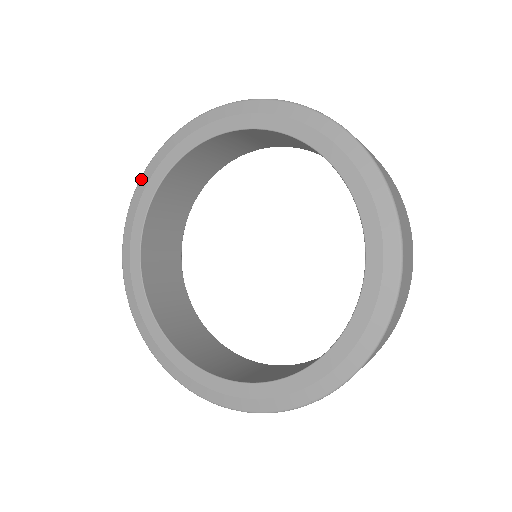
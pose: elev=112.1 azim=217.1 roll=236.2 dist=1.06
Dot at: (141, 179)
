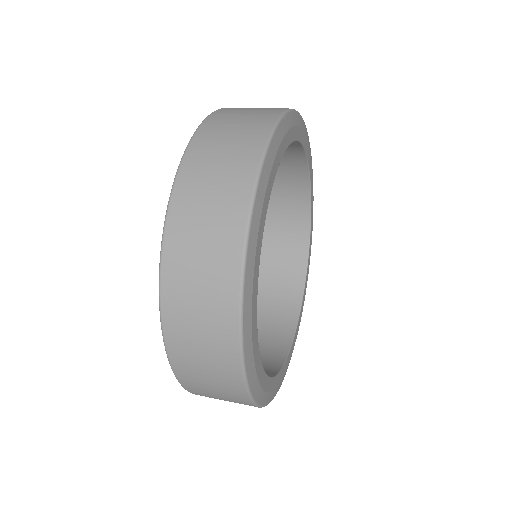
Dot at: occluded
